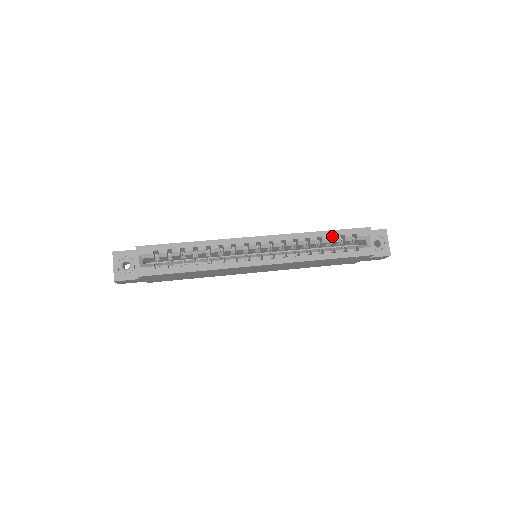
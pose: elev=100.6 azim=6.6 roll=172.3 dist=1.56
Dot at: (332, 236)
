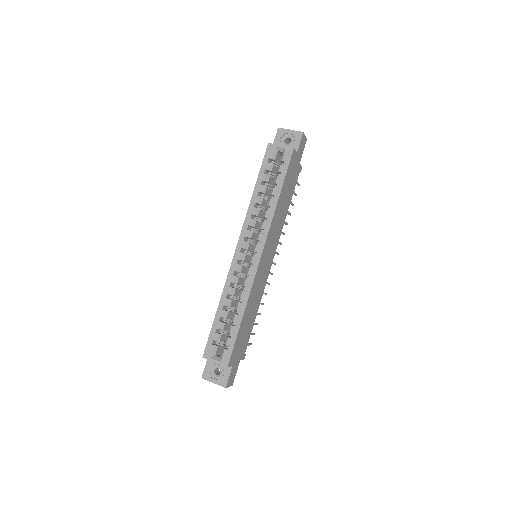
Dot at: (262, 182)
